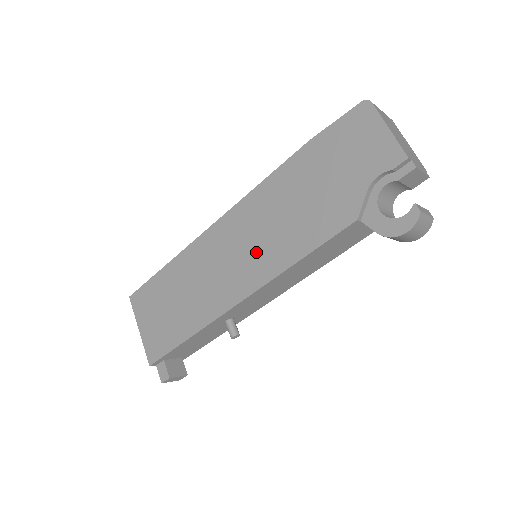
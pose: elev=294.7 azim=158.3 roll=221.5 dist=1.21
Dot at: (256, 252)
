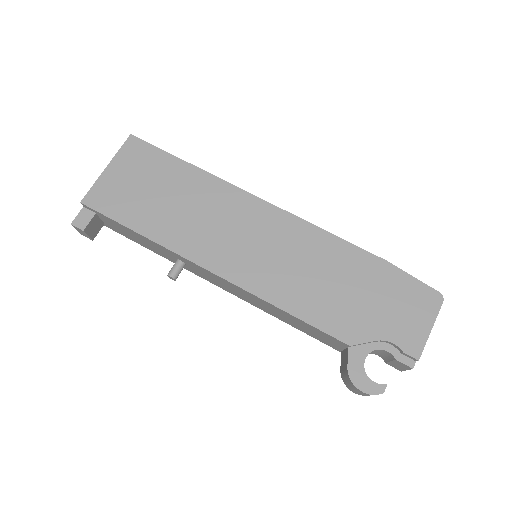
Dot at: (267, 263)
